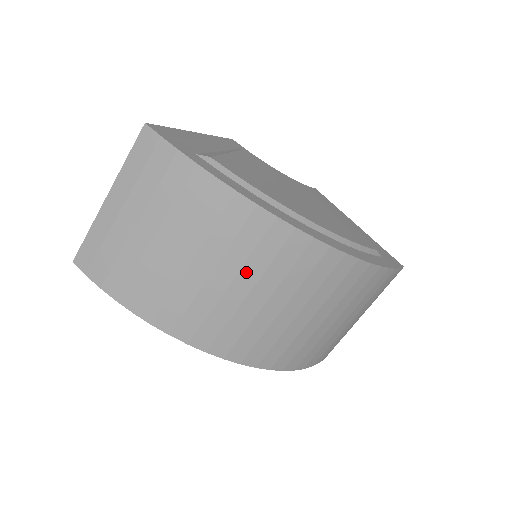
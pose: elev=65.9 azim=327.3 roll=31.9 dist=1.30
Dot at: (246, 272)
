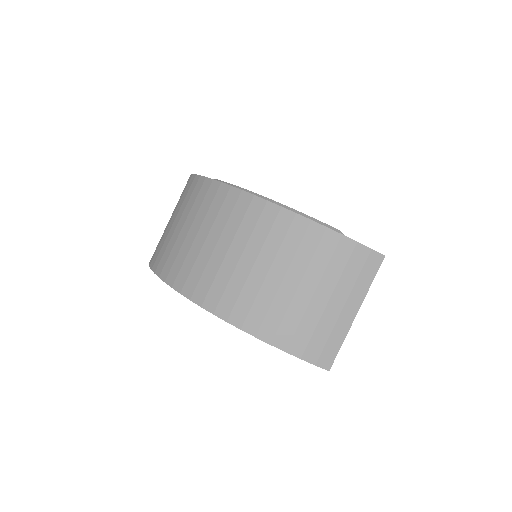
Dot at: (215, 228)
